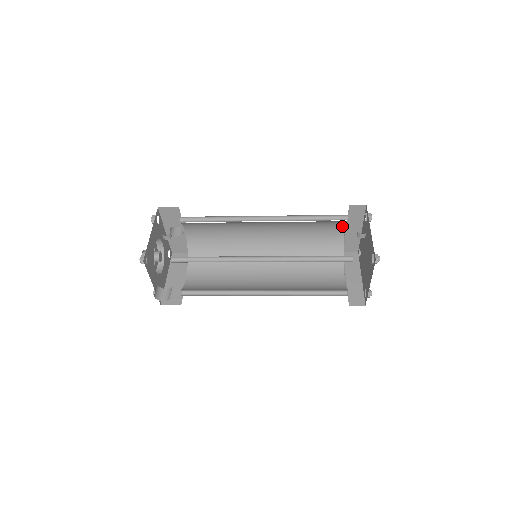
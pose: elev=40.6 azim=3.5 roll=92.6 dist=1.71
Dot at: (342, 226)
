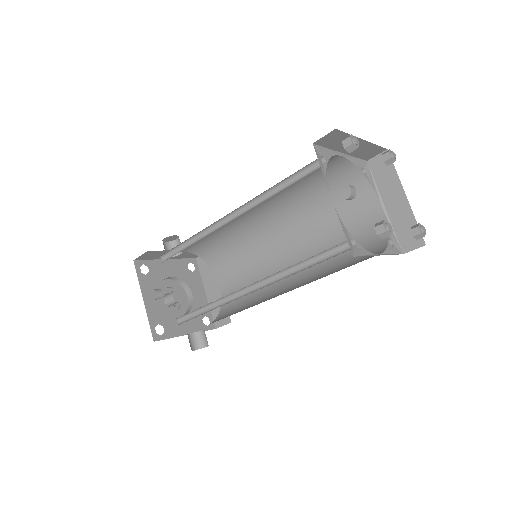
Dot at: (331, 158)
